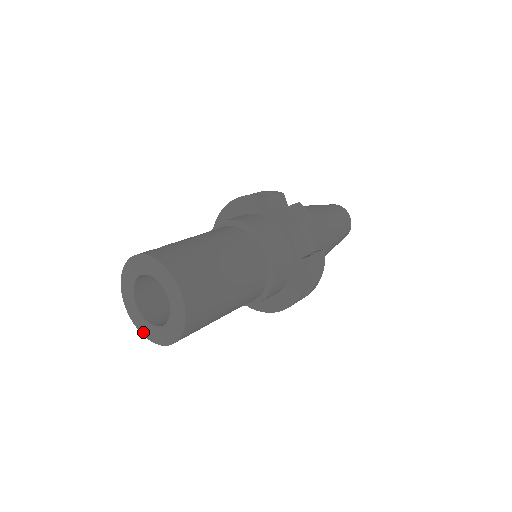
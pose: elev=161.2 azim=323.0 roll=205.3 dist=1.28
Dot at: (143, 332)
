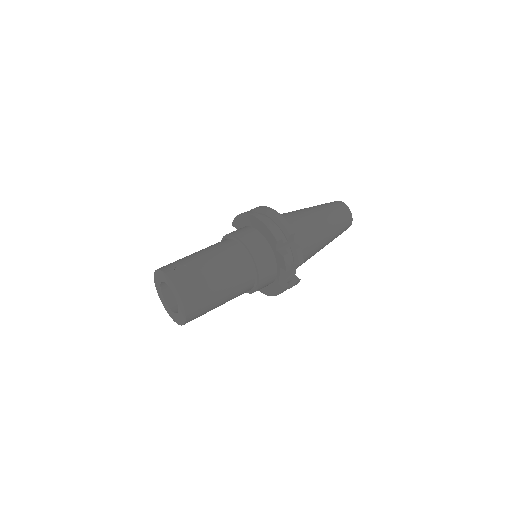
Dot at: (160, 298)
